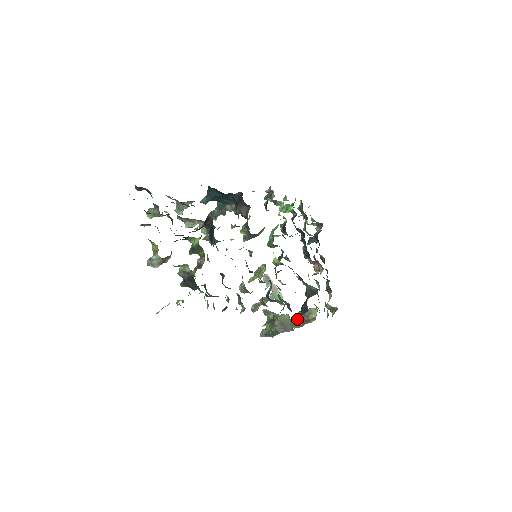
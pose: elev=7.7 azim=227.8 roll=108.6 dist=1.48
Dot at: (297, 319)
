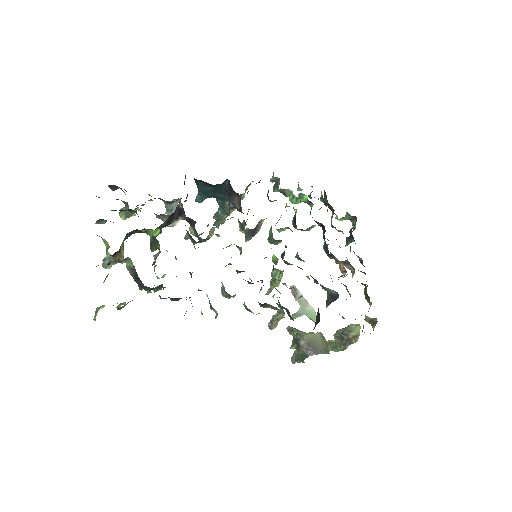
Dot at: (336, 339)
